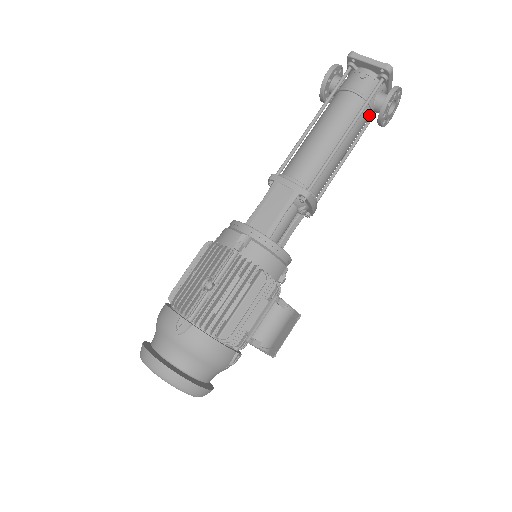
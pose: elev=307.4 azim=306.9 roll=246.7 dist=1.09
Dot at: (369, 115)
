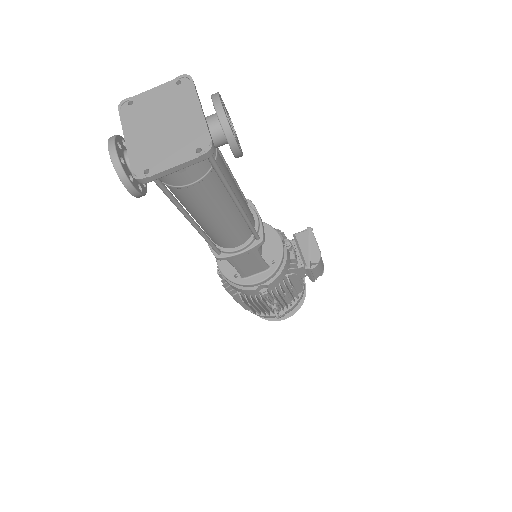
Dot at: (216, 149)
